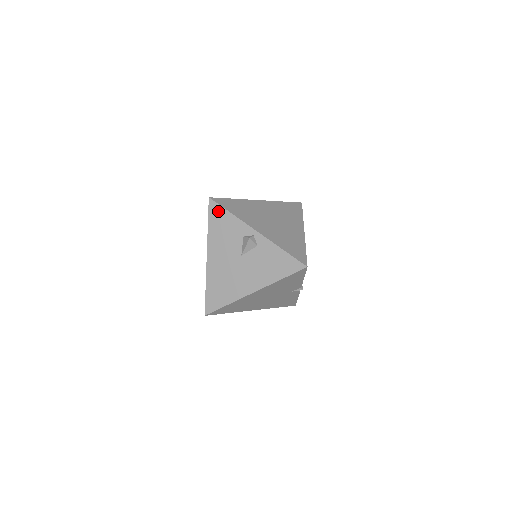
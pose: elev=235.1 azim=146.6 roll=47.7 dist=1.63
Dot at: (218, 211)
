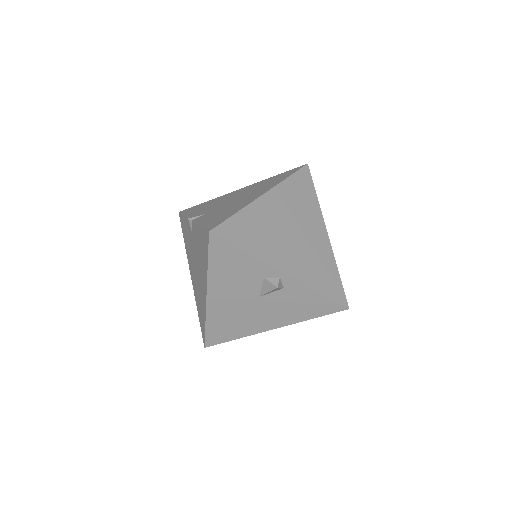
Dot at: (225, 249)
